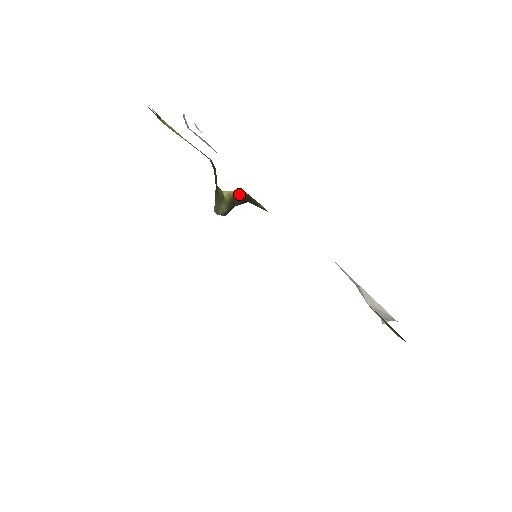
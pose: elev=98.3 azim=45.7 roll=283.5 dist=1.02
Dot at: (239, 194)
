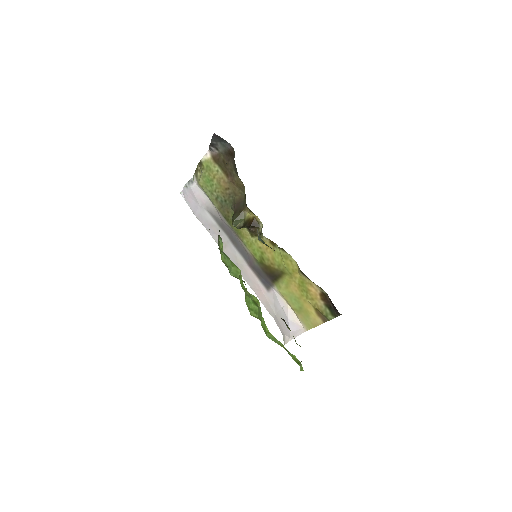
Dot at: (252, 219)
